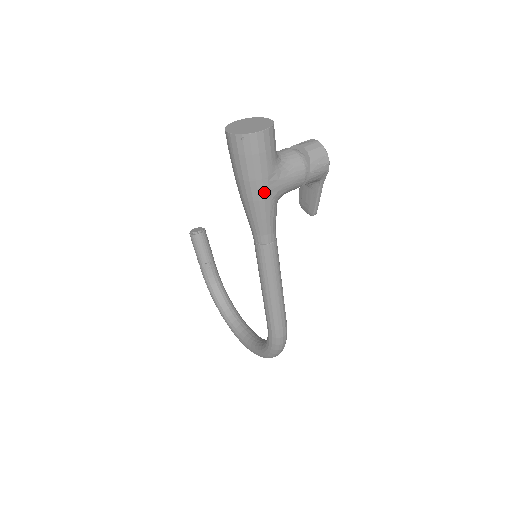
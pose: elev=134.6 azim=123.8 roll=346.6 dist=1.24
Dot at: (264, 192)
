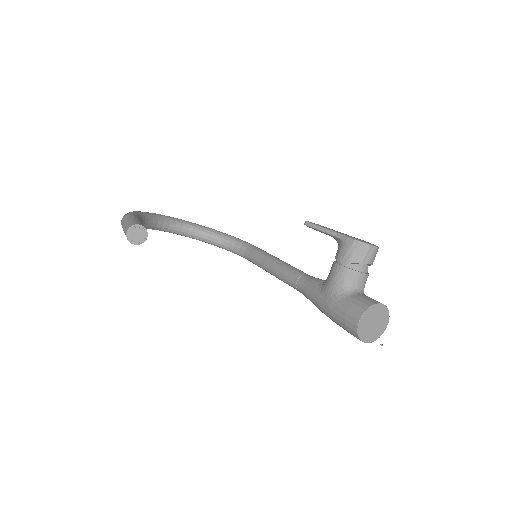
Dot at: occluded
